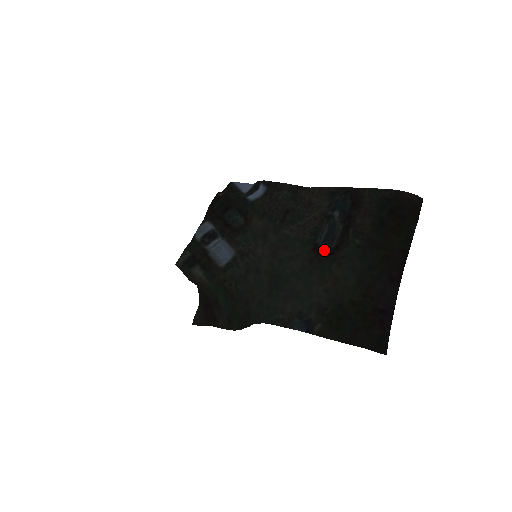
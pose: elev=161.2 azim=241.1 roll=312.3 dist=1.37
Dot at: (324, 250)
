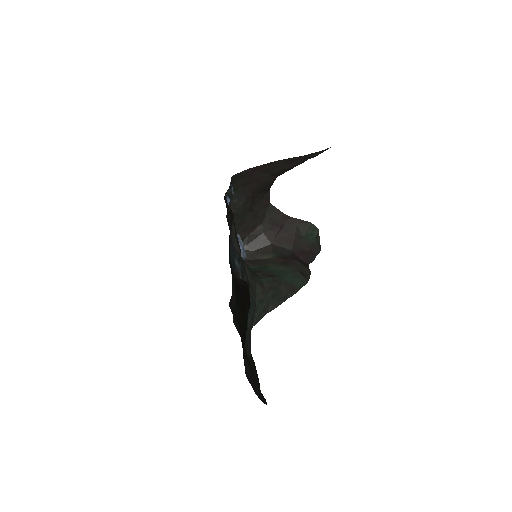
Dot at: occluded
